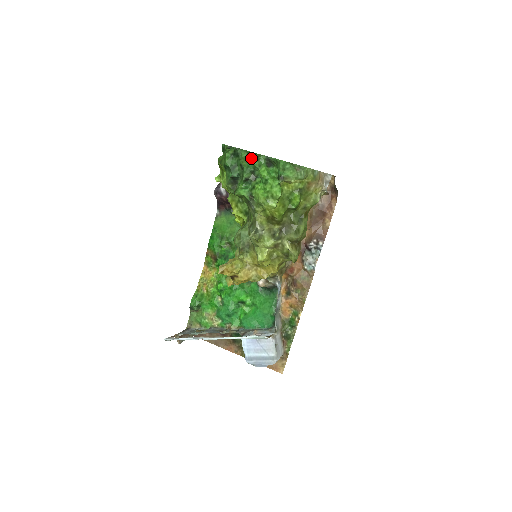
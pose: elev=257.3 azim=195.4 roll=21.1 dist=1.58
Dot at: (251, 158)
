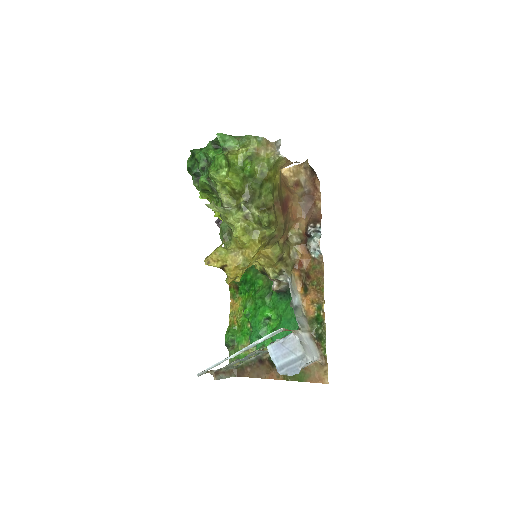
Dot at: occluded
